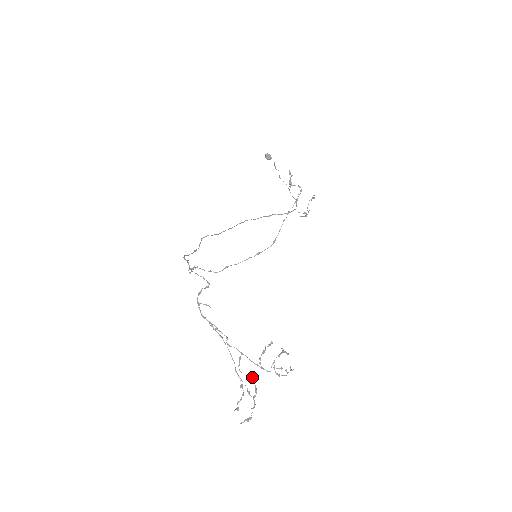
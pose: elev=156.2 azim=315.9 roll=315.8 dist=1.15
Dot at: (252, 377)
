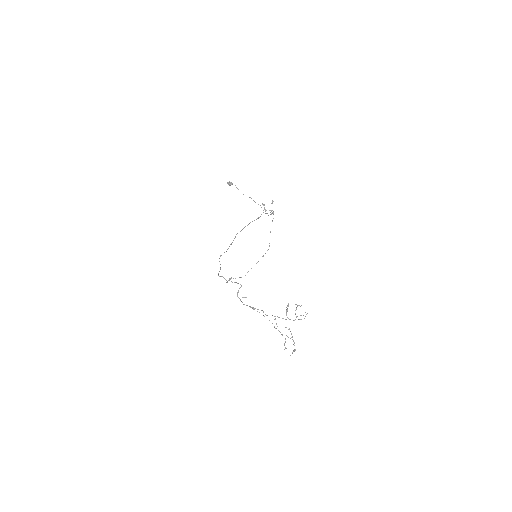
Dot at: (286, 327)
